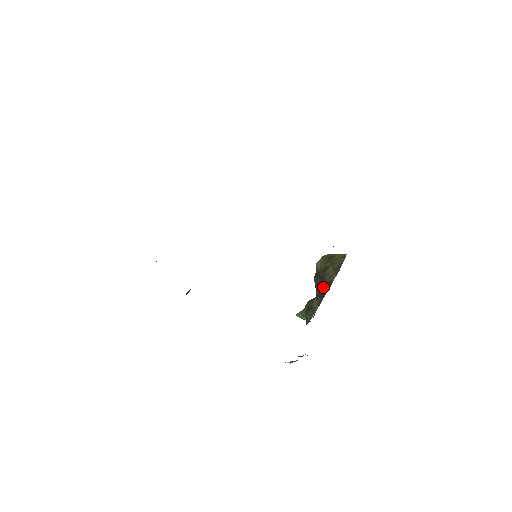
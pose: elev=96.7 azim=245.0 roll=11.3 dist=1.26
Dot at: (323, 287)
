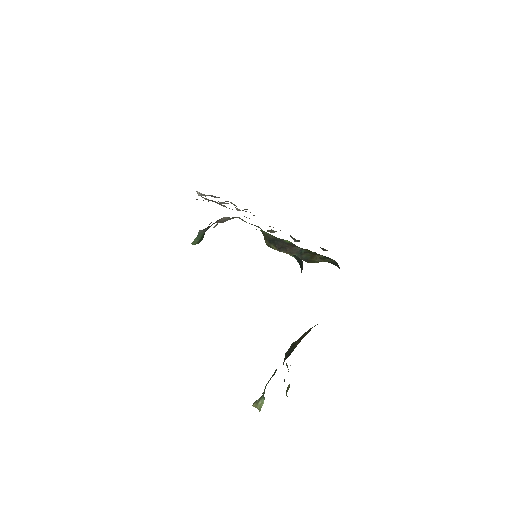
Dot at: (293, 348)
